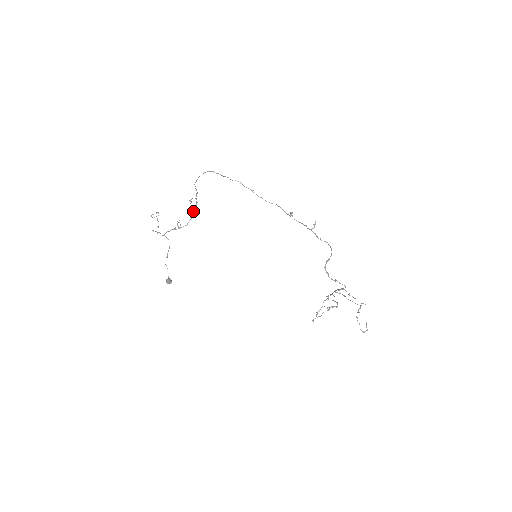
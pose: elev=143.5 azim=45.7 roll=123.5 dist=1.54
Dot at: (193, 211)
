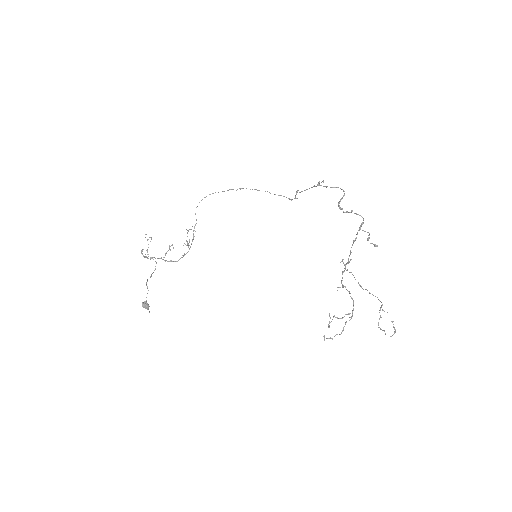
Dot at: occluded
